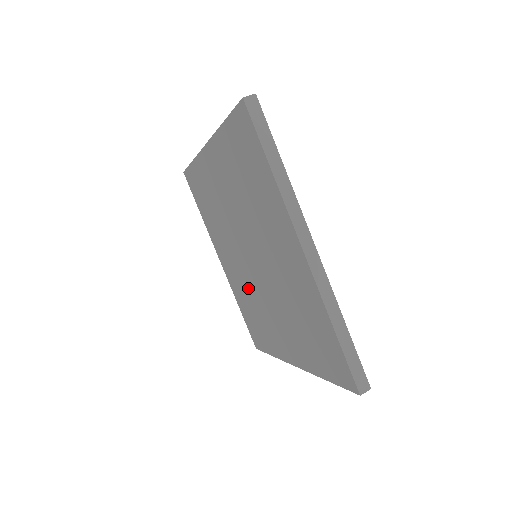
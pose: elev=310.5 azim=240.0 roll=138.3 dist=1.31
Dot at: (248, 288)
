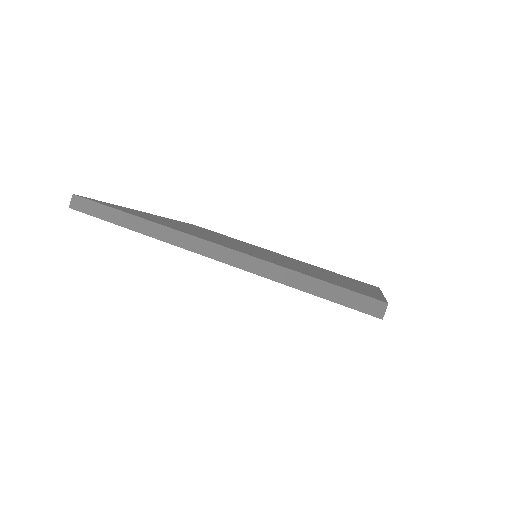
Dot at: occluded
